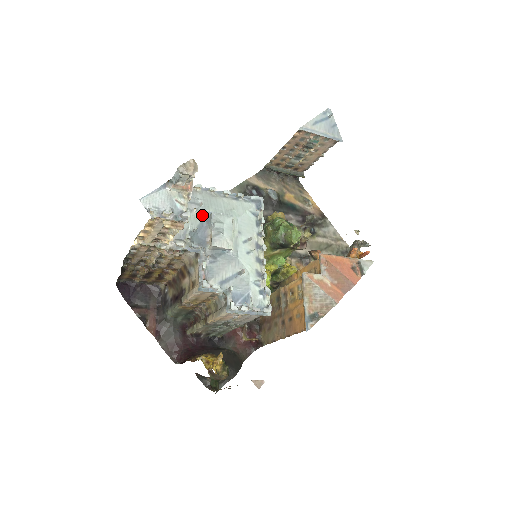
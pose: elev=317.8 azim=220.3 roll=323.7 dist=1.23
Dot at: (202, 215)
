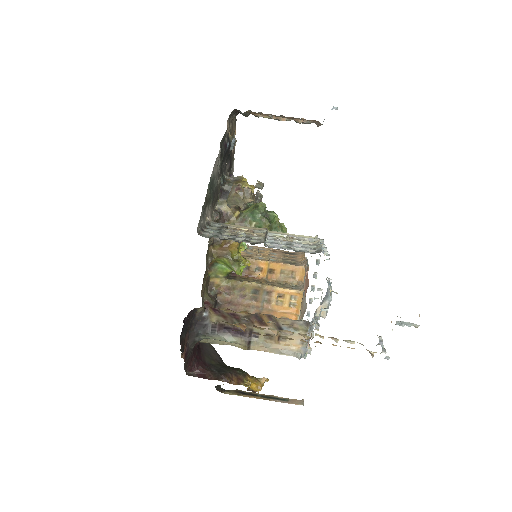
Dot at: (328, 291)
